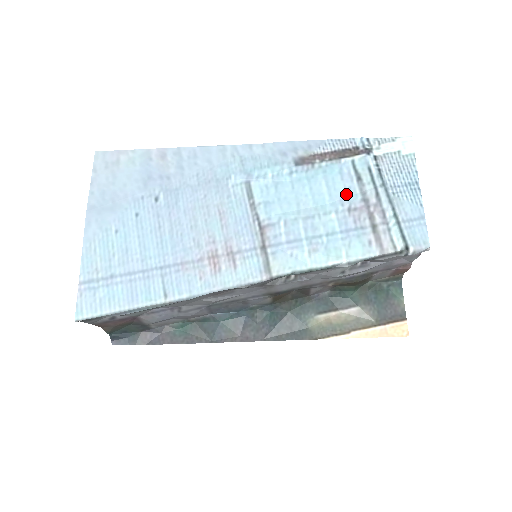
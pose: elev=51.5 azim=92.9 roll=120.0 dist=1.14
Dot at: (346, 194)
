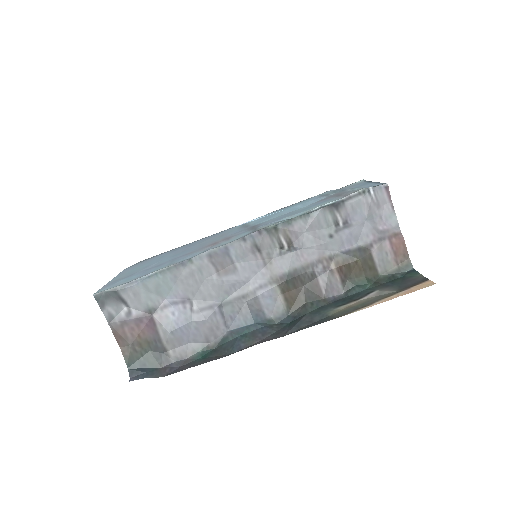
Dot at: occluded
